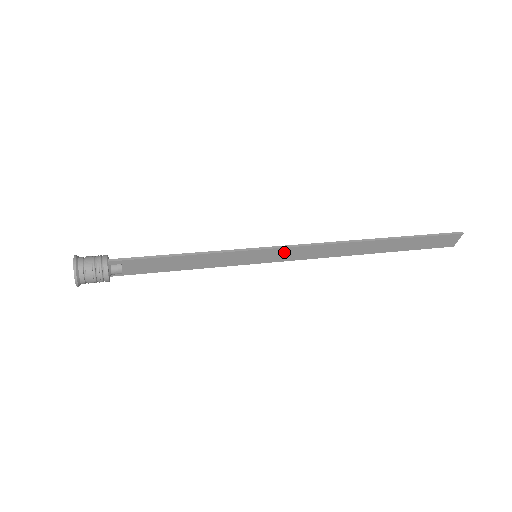
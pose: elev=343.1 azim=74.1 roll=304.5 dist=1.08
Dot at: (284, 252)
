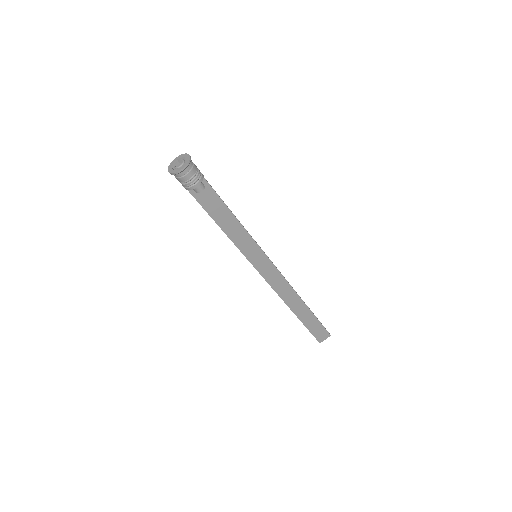
Dot at: (269, 267)
